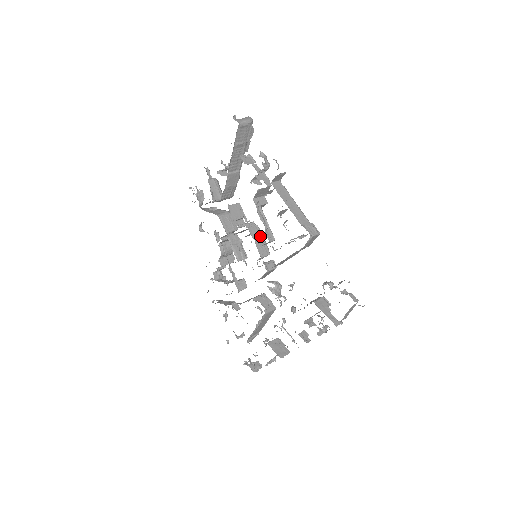
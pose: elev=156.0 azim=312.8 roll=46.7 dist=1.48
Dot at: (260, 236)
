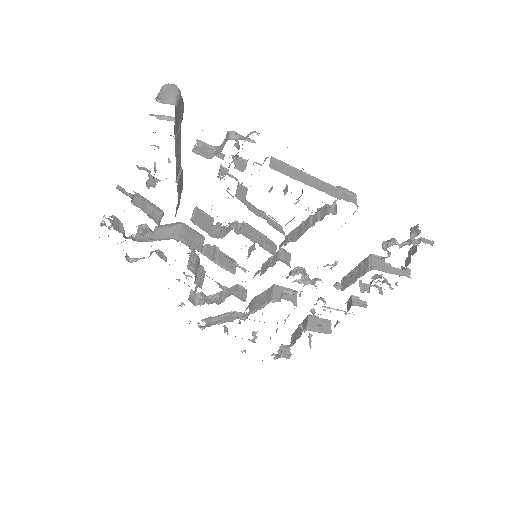
Dot at: (255, 233)
